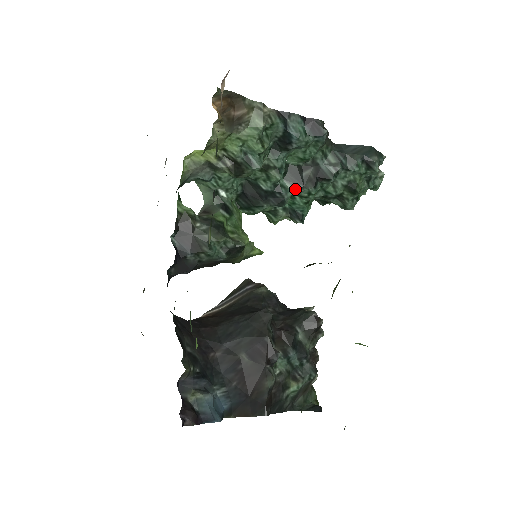
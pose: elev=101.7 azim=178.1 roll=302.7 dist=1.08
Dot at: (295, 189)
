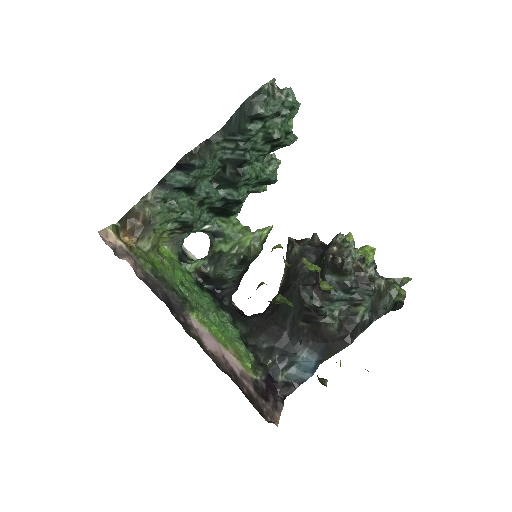
Dot at: (235, 188)
